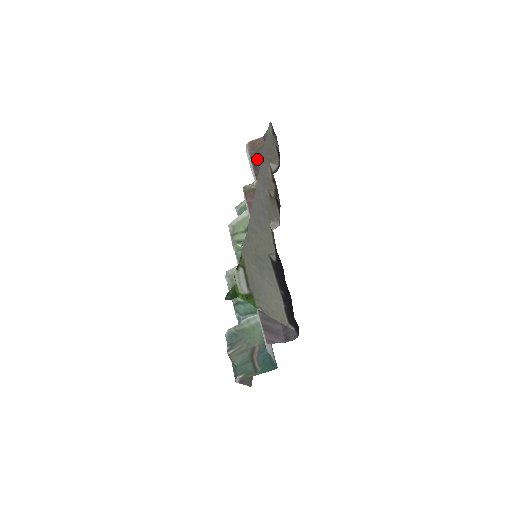
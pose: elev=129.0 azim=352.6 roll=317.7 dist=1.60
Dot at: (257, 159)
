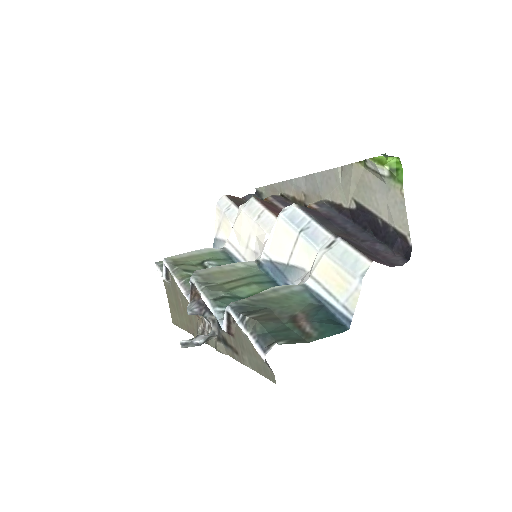
Dot at: (240, 204)
